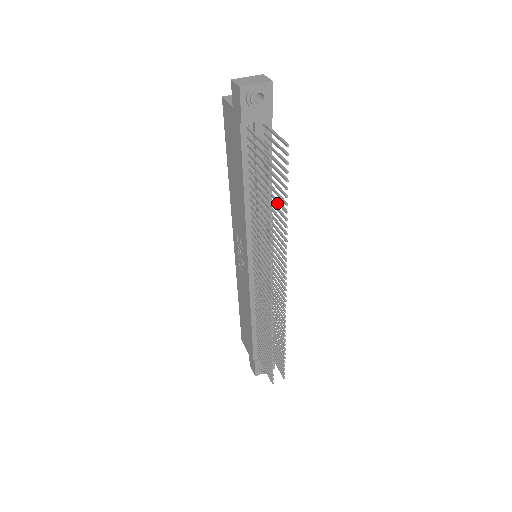
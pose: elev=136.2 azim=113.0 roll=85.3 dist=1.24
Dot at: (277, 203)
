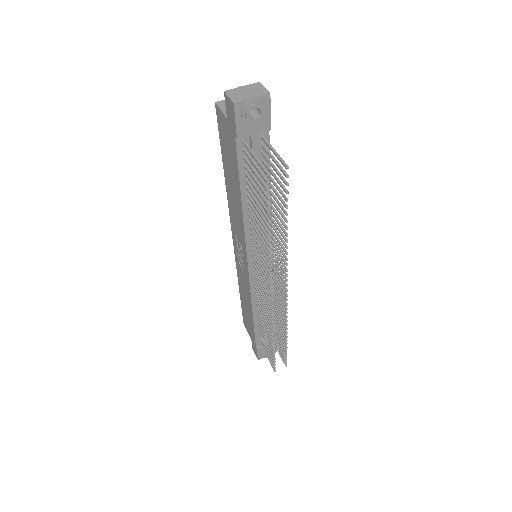
Dot at: (277, 216)
